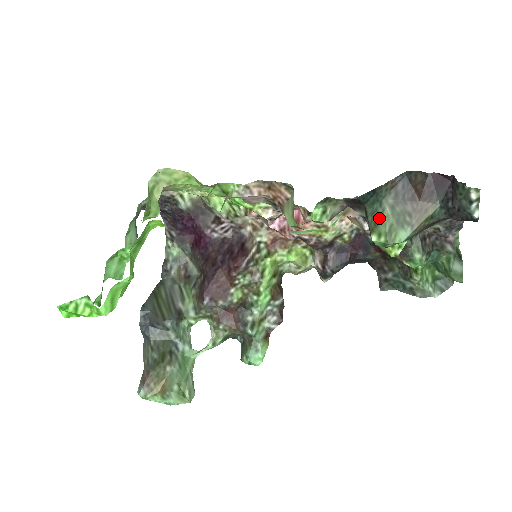
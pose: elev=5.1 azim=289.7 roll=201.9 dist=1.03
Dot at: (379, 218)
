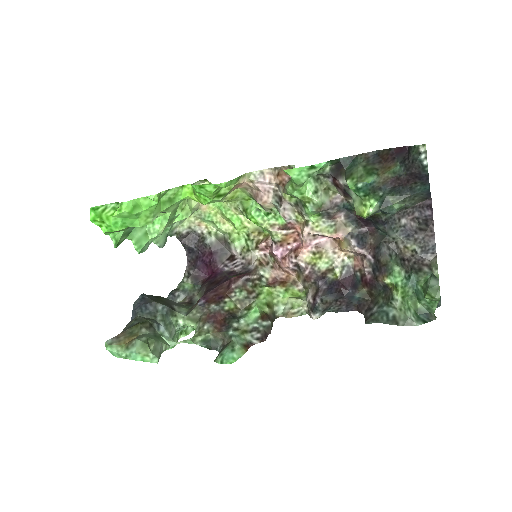
Dot at: (354, 172)
